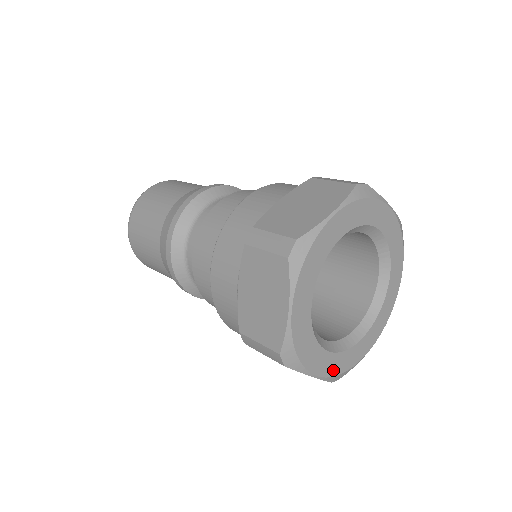
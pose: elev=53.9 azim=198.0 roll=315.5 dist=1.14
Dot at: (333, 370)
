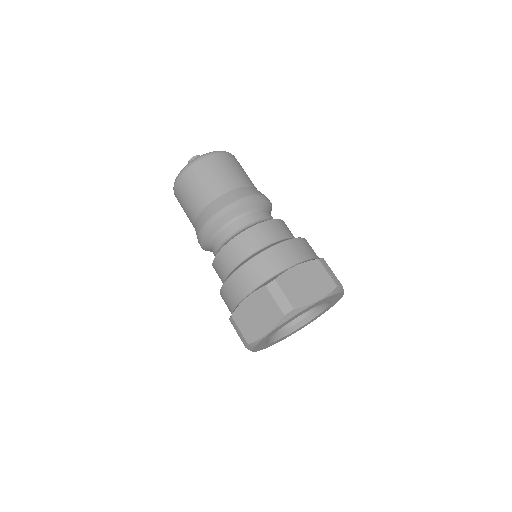
Dot at: (295, 332)
